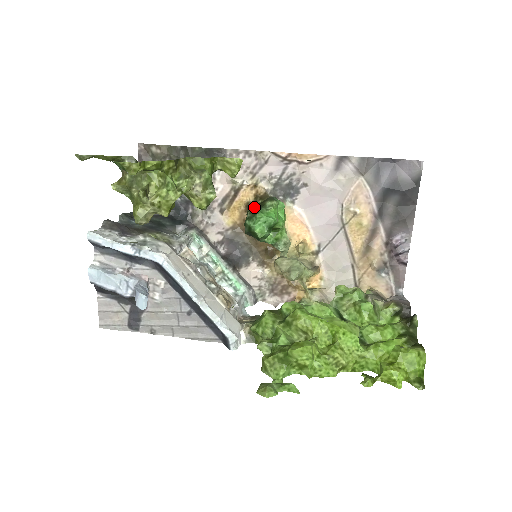
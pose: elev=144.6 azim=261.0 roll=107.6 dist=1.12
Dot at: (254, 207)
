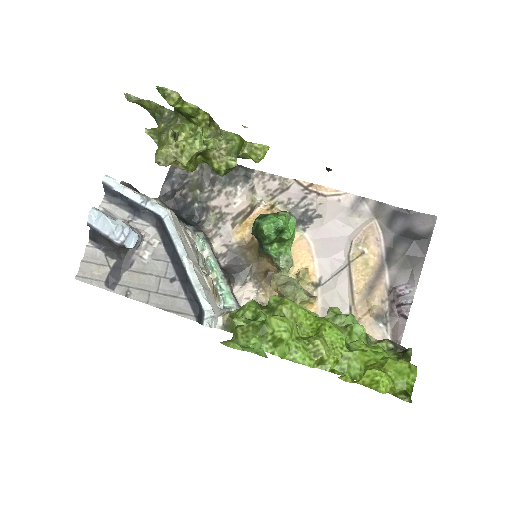
Dot at: (267, 214)
